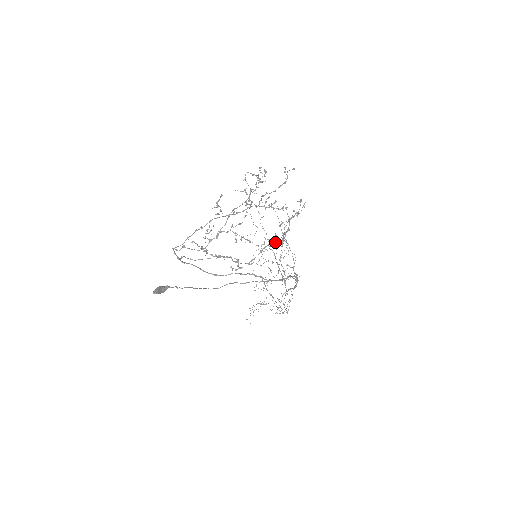
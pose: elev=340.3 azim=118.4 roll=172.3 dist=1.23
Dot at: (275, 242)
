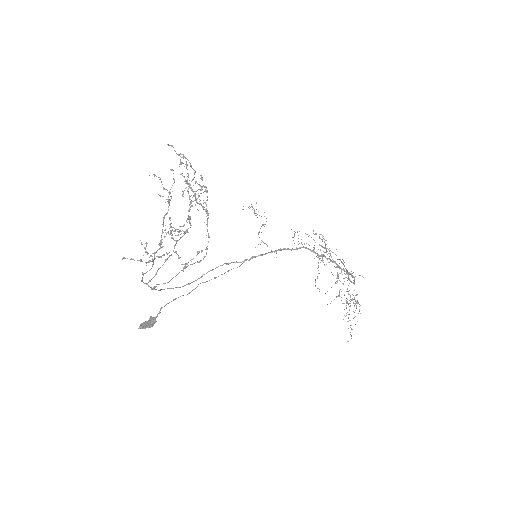
Dot at: occluded
